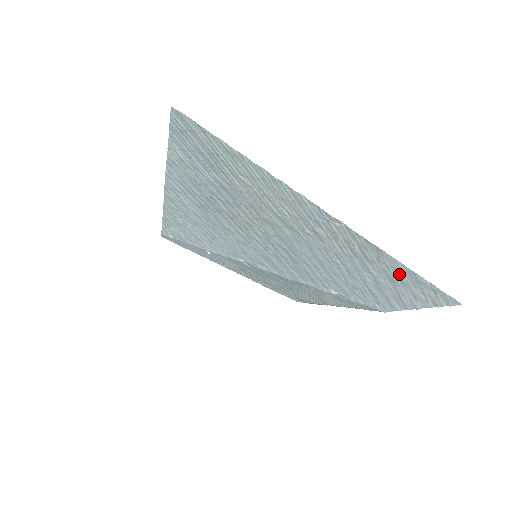
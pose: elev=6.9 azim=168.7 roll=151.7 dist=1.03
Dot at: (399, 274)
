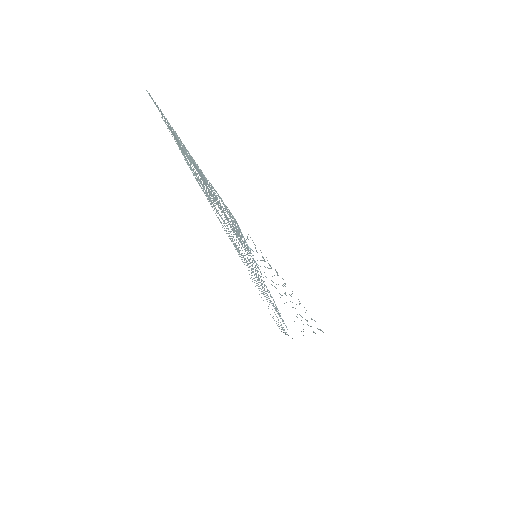
Dot at: occluded
